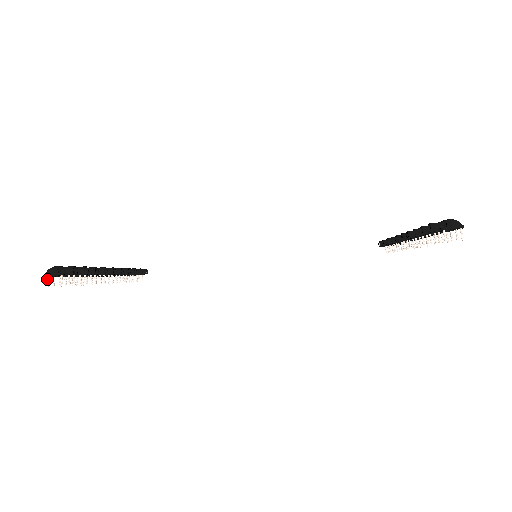
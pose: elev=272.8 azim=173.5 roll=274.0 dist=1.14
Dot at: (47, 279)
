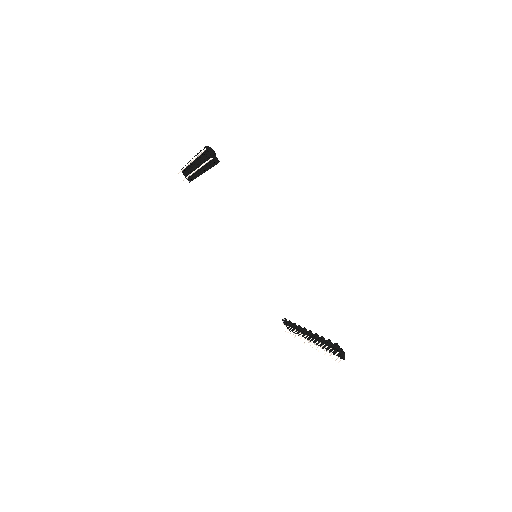
Dot at: (205, 150)
